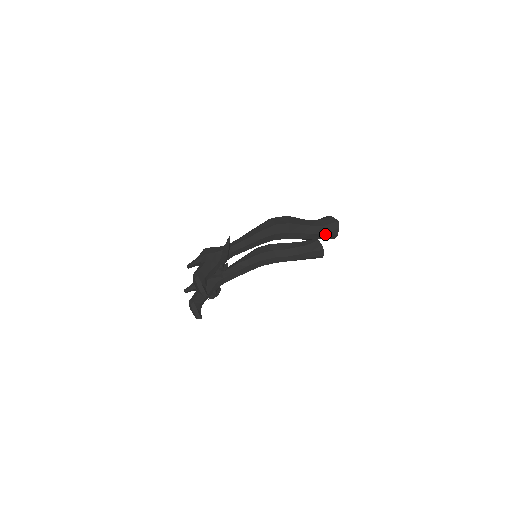
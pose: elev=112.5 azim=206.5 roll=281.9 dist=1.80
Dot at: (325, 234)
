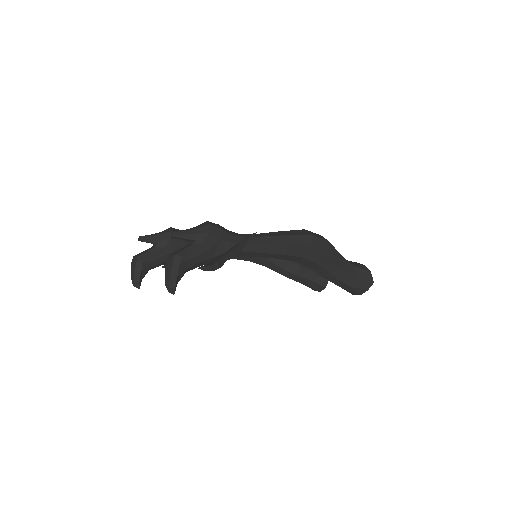
Dot at: (349, 287)
